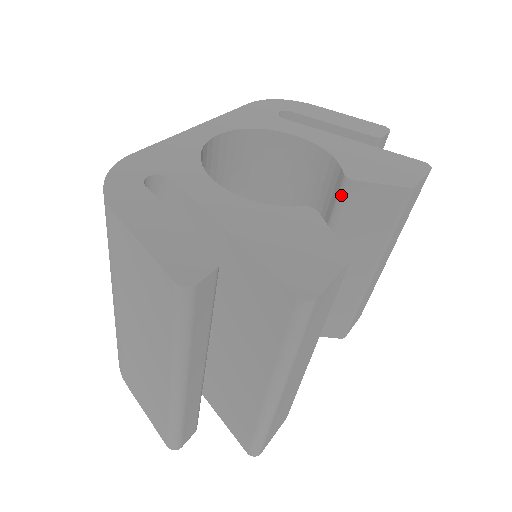
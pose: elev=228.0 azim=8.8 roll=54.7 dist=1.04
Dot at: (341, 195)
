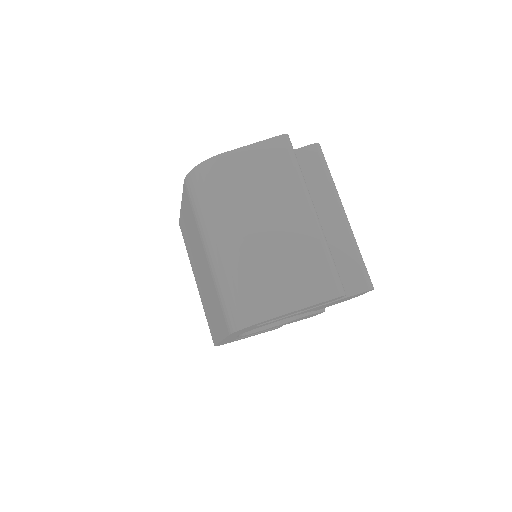
Dot at: occluded
